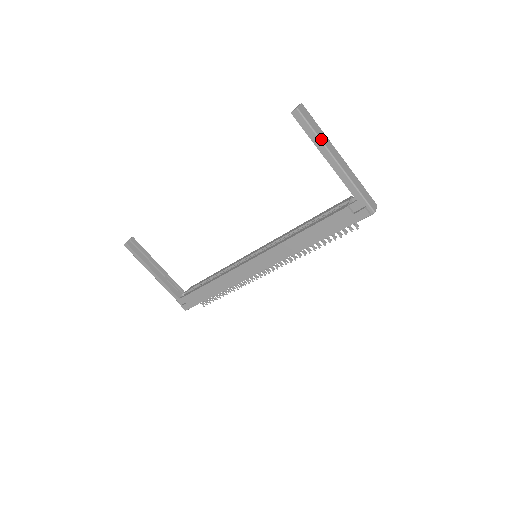
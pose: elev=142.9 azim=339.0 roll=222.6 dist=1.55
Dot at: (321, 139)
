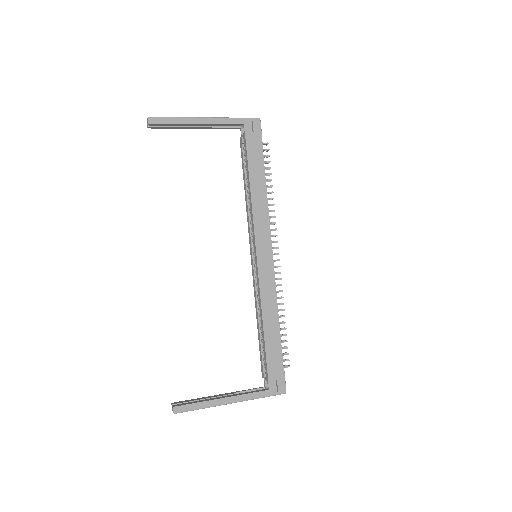
Dot at: (181, 117)
